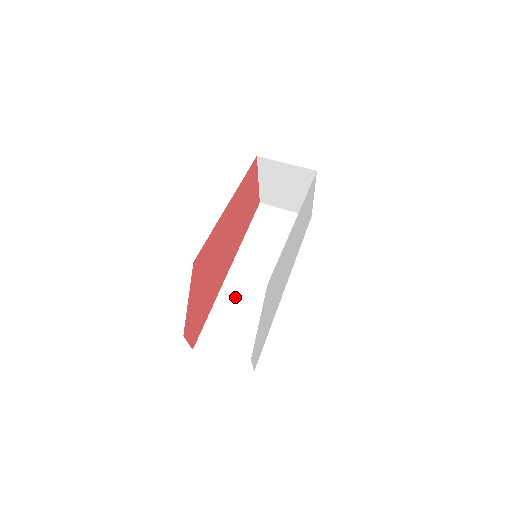
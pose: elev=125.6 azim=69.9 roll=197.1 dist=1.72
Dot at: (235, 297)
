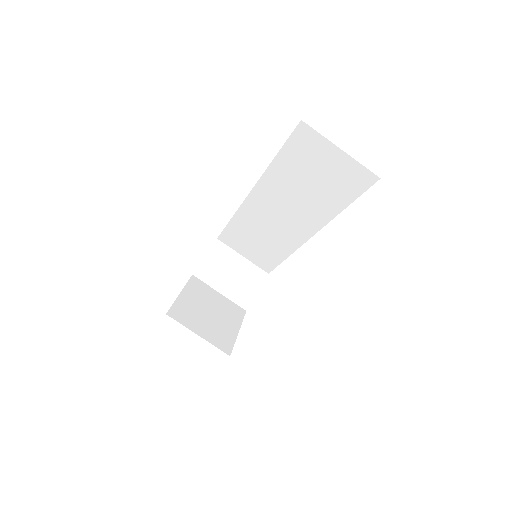
Dot at: (255, 221)
